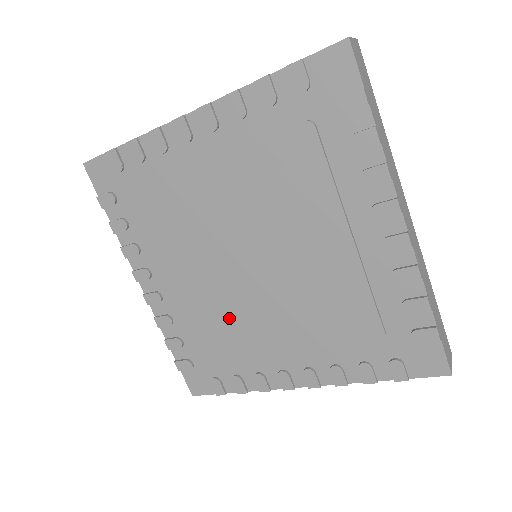
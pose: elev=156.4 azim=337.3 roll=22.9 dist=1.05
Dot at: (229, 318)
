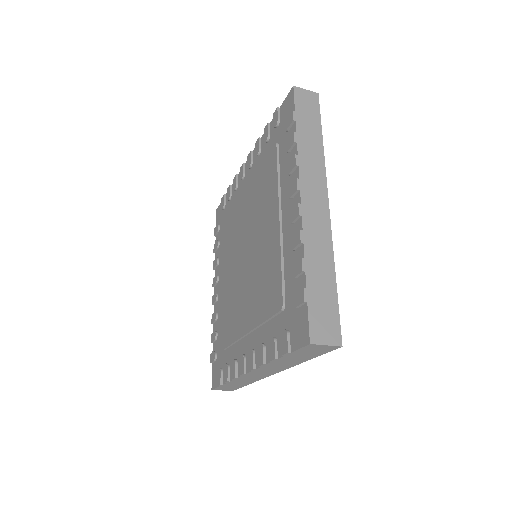
Dot at: (233, 307)
